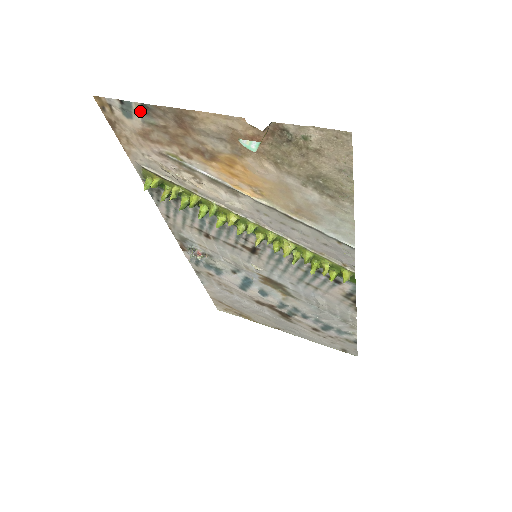
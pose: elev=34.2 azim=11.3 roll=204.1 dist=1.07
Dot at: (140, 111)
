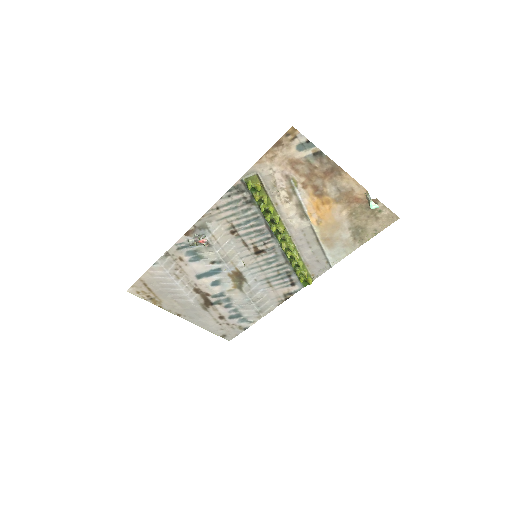
Dot at: (313, 152)
